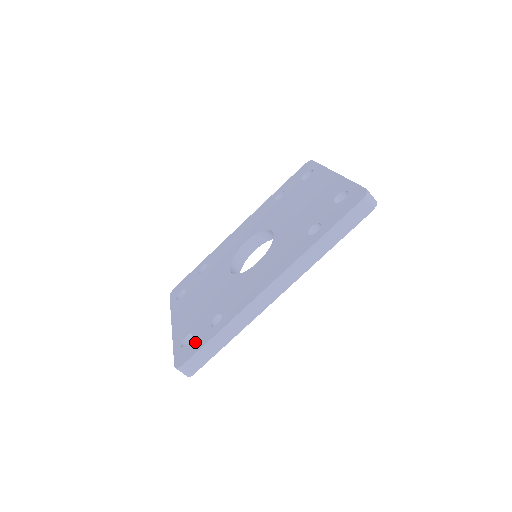
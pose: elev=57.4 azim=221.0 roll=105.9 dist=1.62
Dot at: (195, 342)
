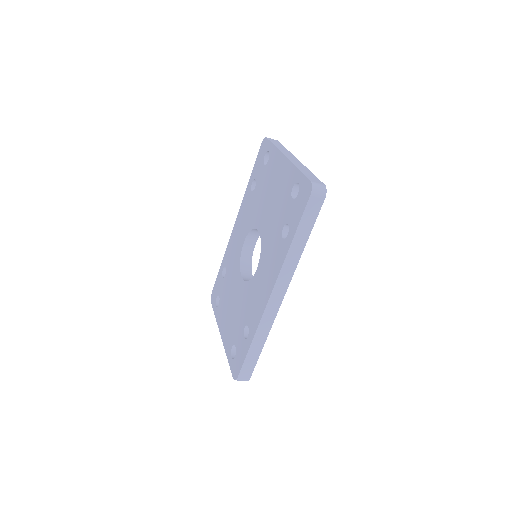
Dot at: (239, 355)
